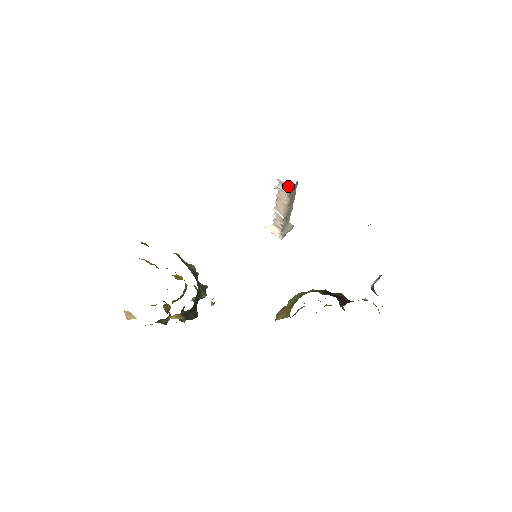
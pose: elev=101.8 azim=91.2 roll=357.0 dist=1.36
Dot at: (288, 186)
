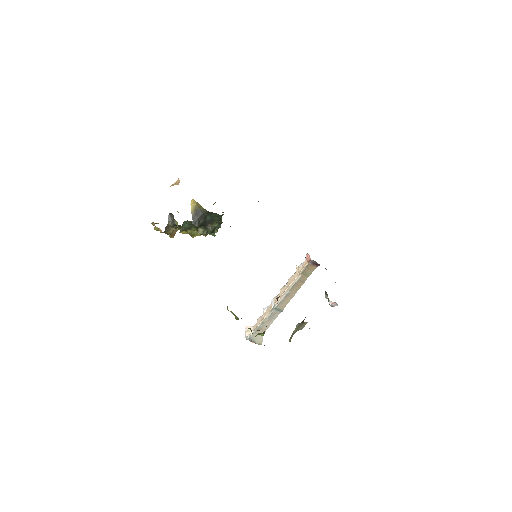
Dot at: (309, 259)
